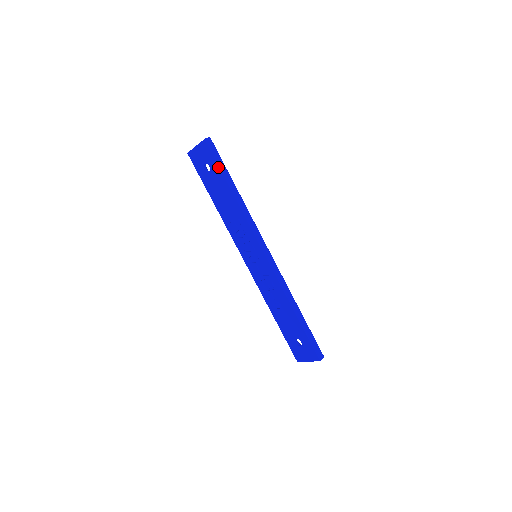
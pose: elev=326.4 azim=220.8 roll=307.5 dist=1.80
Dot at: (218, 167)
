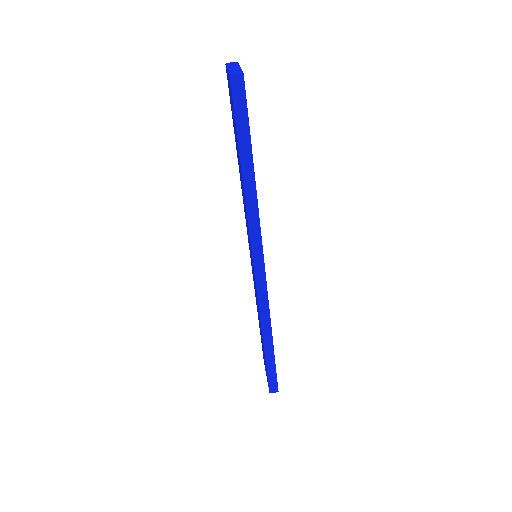
Dot at: (236, 129)
